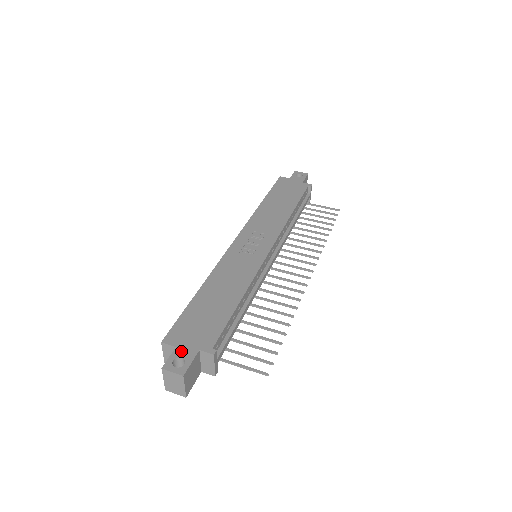
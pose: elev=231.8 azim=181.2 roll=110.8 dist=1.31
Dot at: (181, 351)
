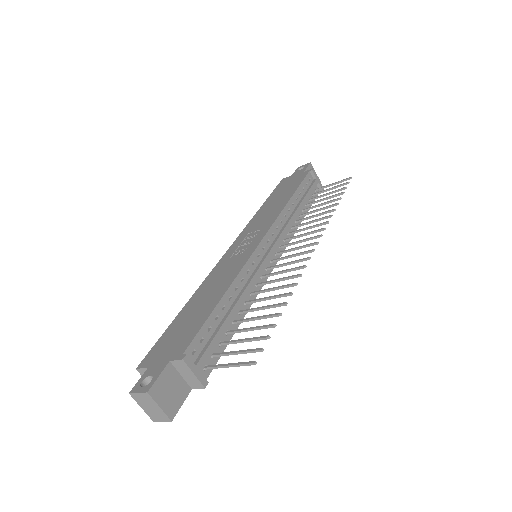
Dot at: (152, 369)
